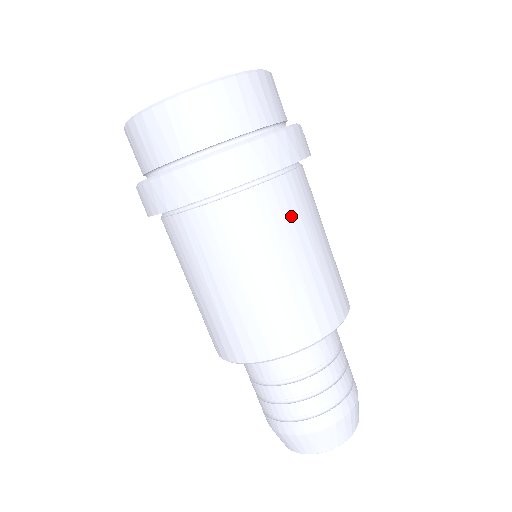
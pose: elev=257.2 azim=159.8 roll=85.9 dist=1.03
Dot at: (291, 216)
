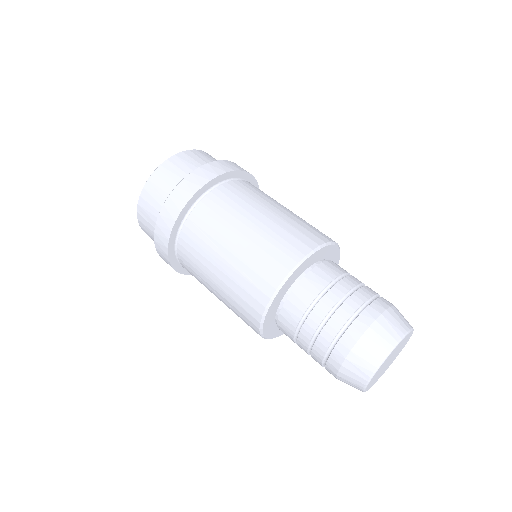
Dot at: (255, 194)
